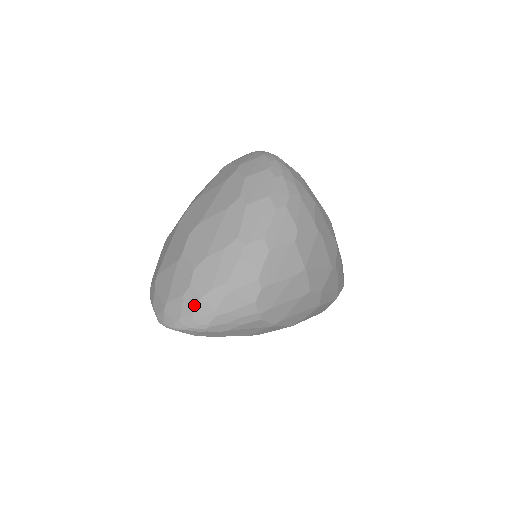
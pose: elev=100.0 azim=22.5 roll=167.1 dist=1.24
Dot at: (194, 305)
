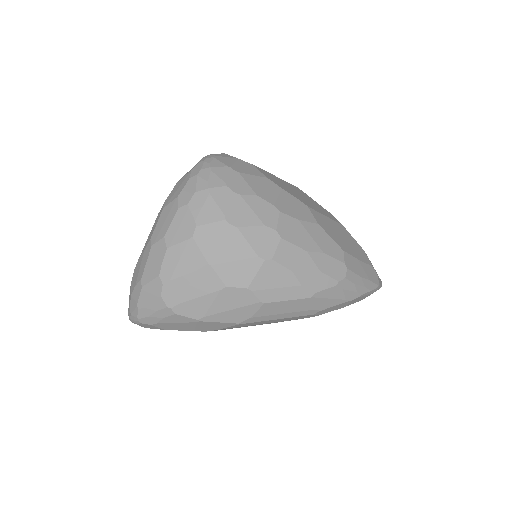
Dot at: (130, 300)
